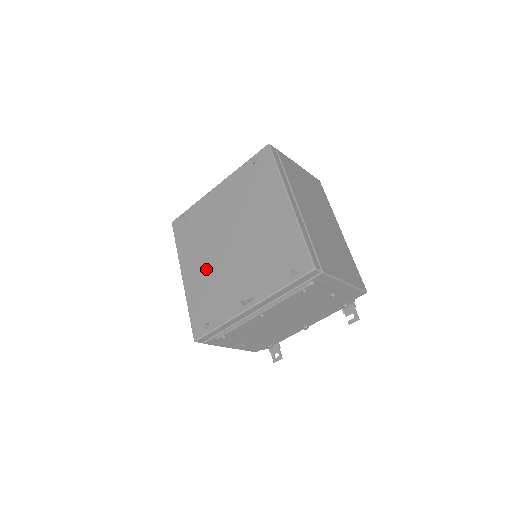
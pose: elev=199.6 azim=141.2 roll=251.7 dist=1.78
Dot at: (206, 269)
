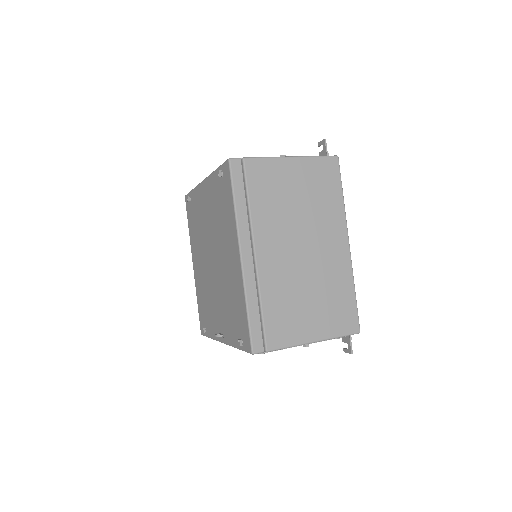
Dot at: (202, 273)
